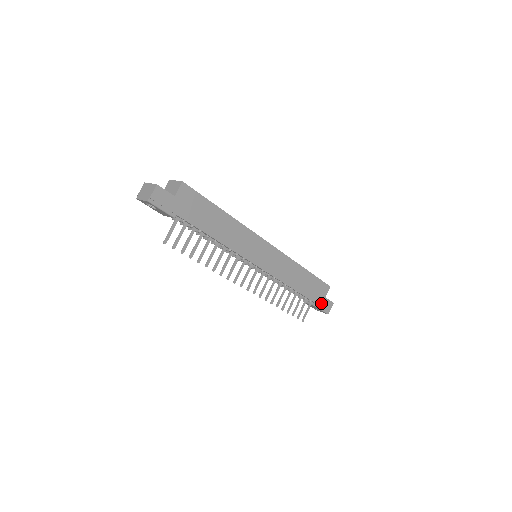
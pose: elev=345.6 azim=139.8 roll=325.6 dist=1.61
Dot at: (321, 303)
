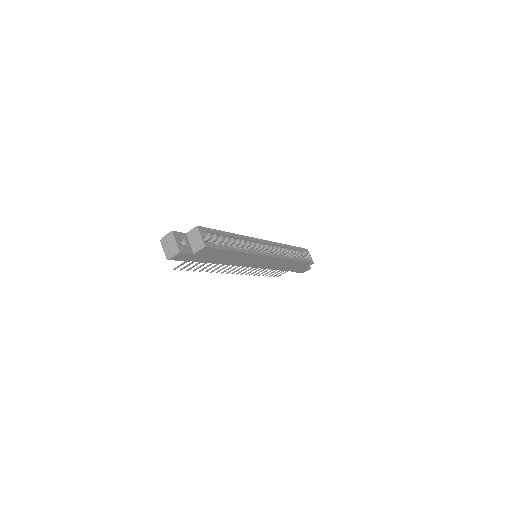
Dot at: (299, 270)
